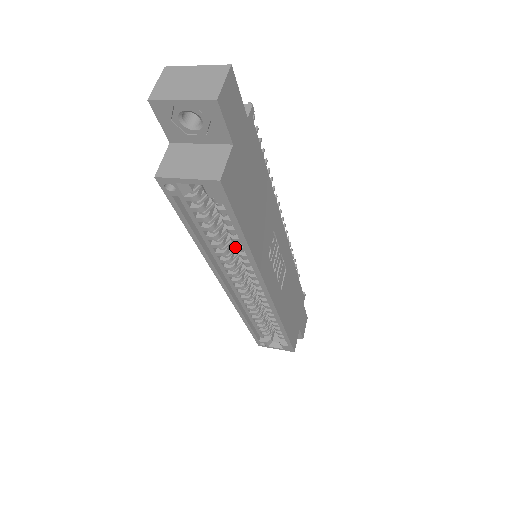
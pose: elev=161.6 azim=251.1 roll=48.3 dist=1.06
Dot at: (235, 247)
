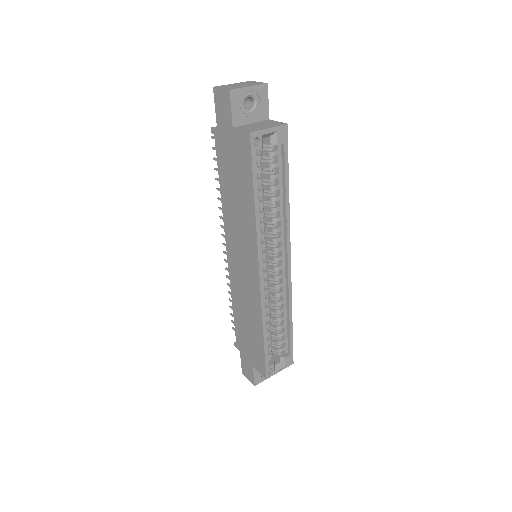
Dot at: (274, 210)
